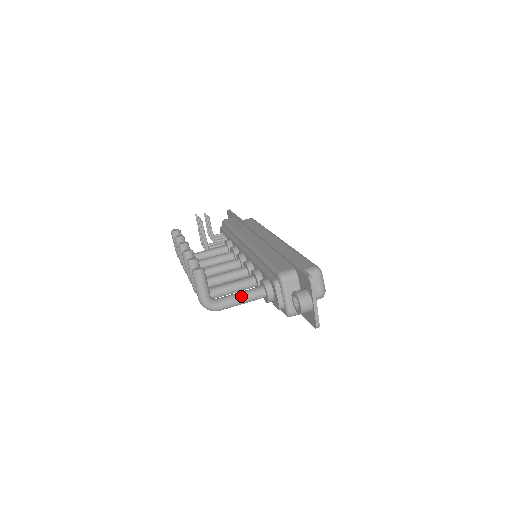
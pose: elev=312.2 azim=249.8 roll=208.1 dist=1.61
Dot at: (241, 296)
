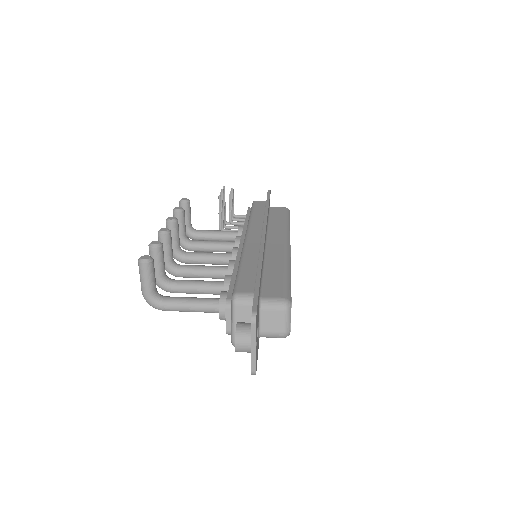
Dot at: (190, 303)
